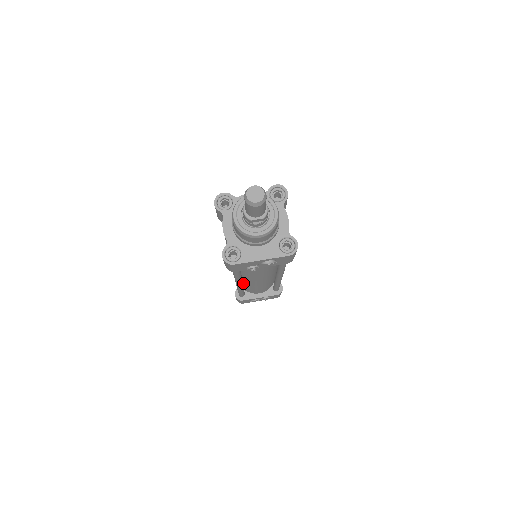
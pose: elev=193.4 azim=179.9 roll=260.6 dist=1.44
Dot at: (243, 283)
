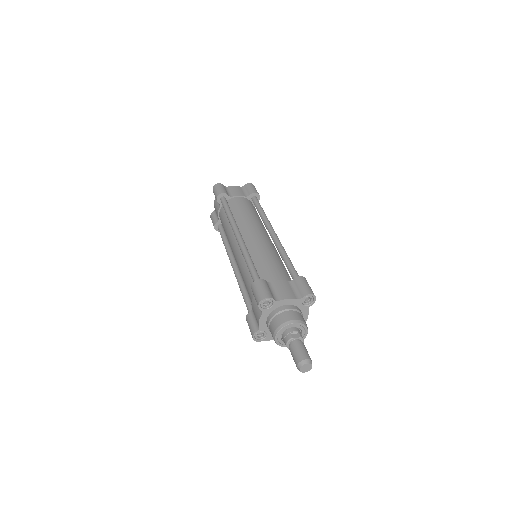
Dot at: occluded
